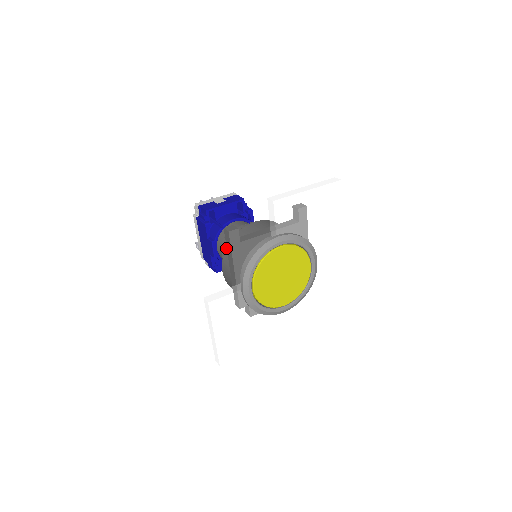
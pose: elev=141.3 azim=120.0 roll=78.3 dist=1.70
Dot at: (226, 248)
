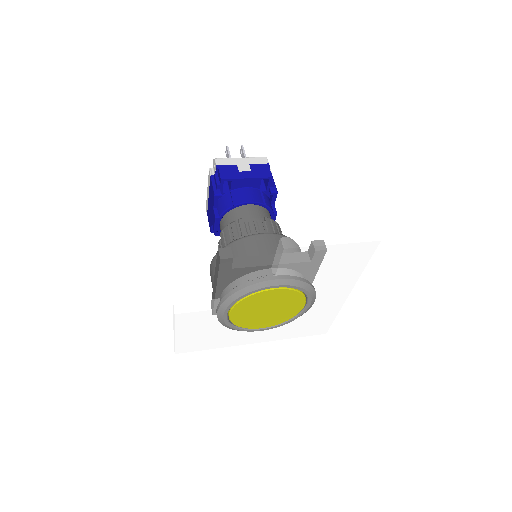
Dot at: occluded
